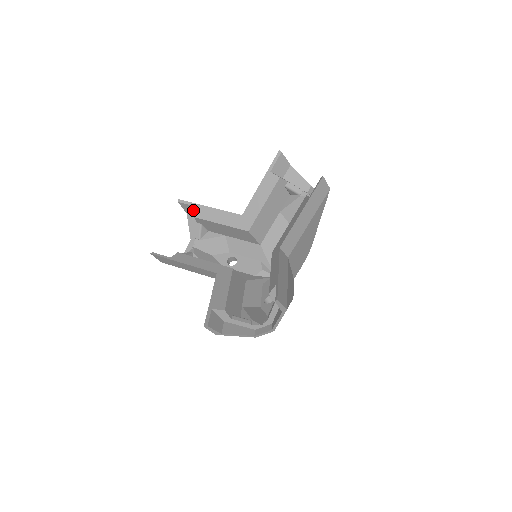
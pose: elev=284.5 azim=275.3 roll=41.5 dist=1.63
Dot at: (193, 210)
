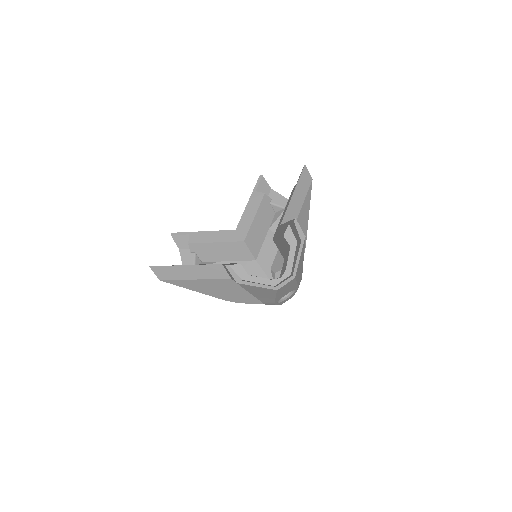
Dot at: (186, 241)
